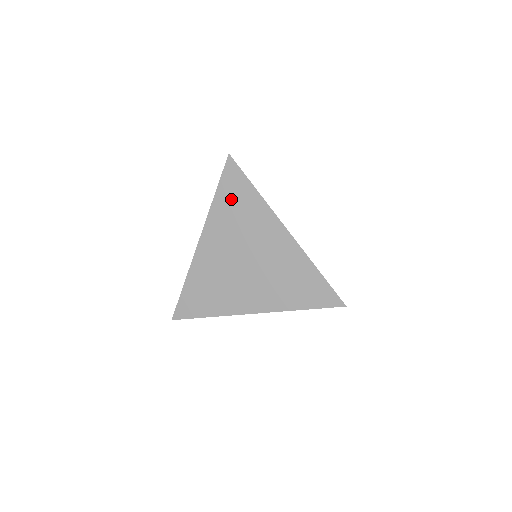
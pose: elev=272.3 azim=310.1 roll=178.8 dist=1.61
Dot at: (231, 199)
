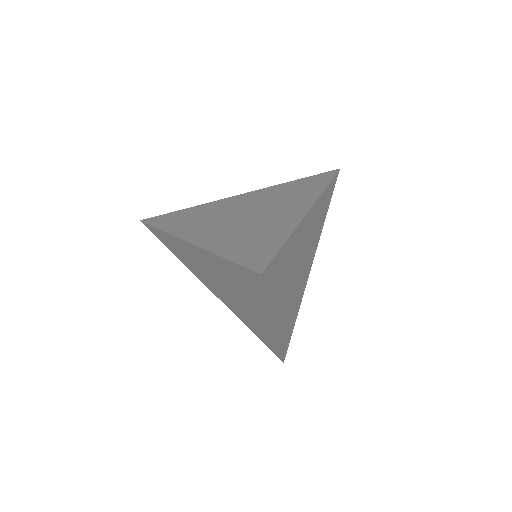
Dot at: (176, 220)
